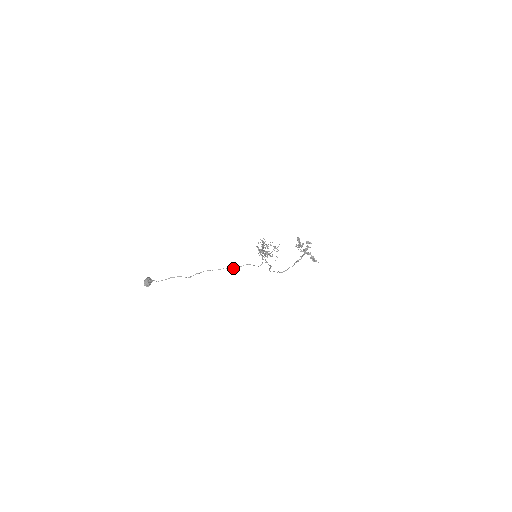
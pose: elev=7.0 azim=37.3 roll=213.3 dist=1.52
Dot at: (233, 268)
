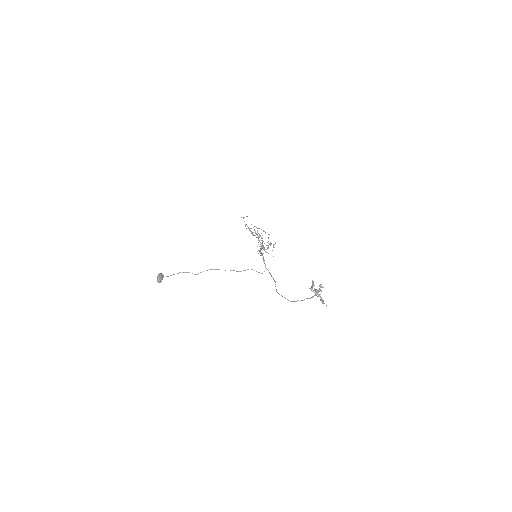
Dot at: (238, 271)
